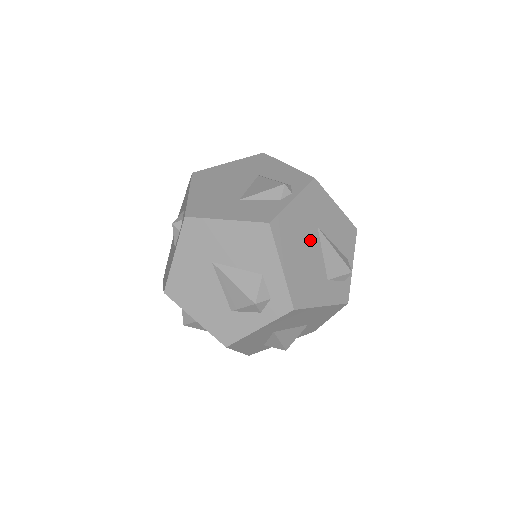
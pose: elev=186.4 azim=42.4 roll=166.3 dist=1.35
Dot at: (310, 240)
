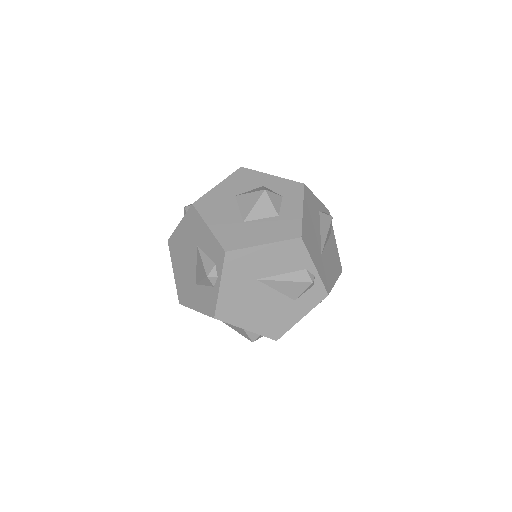
Dot at: (257, 294)
